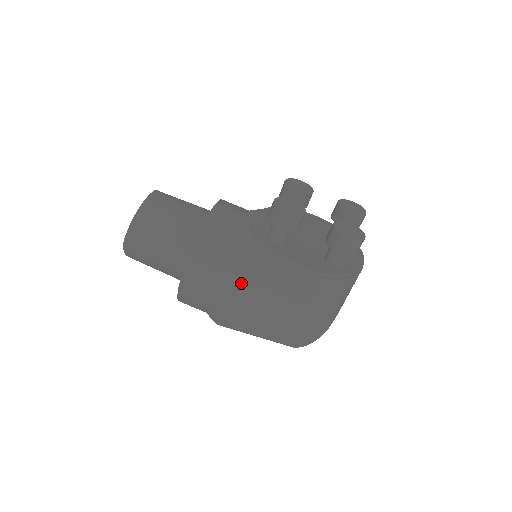
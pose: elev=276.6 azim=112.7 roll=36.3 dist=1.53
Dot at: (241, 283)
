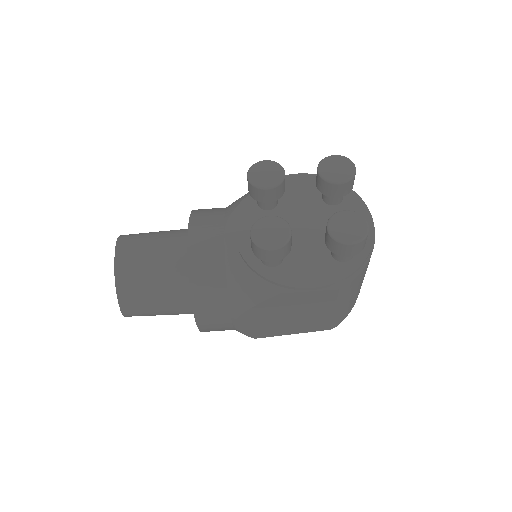
Dot at: (258, 314)
